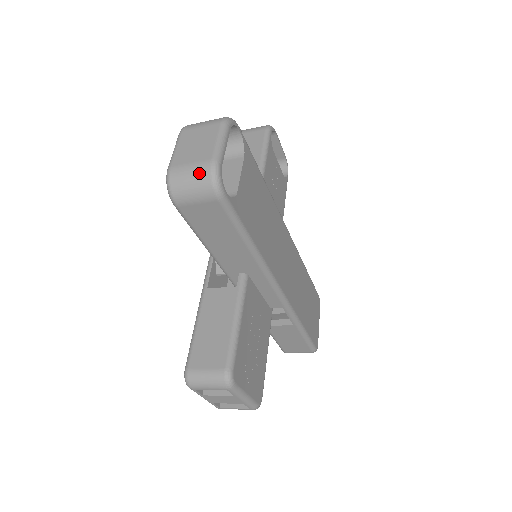
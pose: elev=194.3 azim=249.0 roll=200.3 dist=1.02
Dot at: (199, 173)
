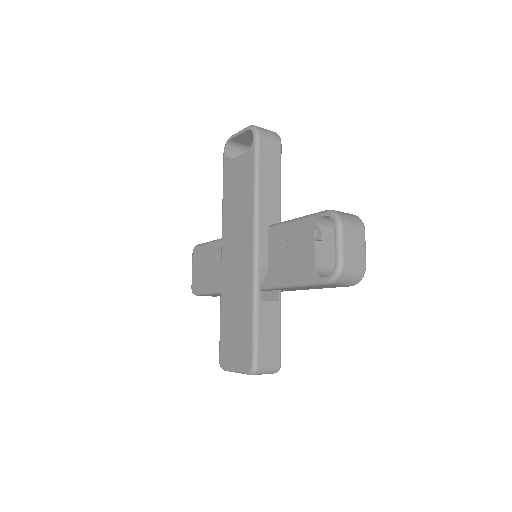
Dot at: (358, 274)
